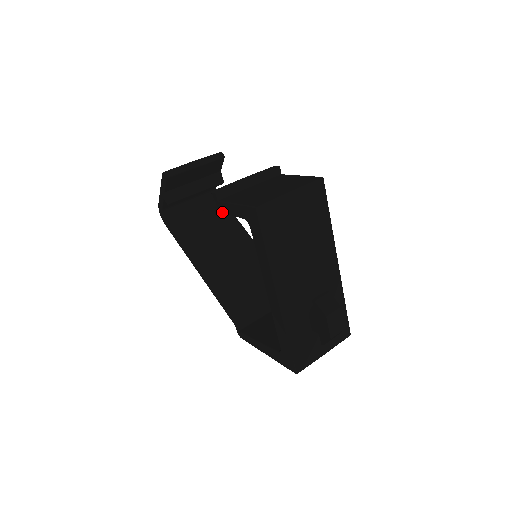
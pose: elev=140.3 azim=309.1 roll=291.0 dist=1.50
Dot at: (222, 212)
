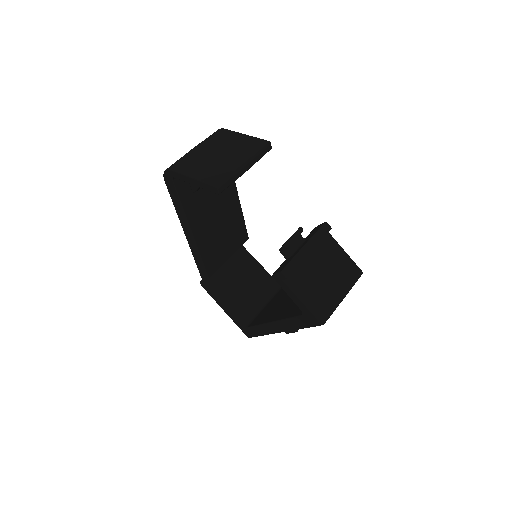
Dot at: (279, 284)
